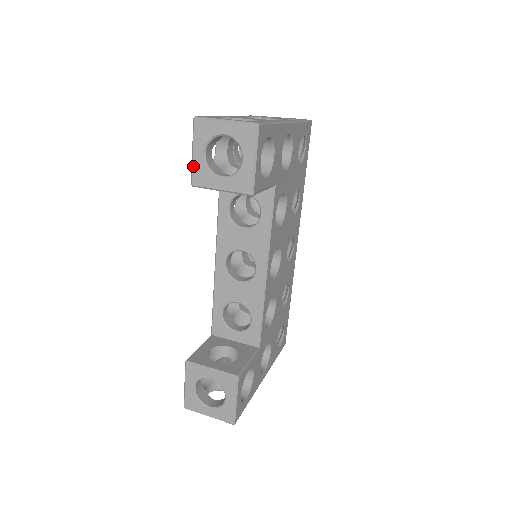
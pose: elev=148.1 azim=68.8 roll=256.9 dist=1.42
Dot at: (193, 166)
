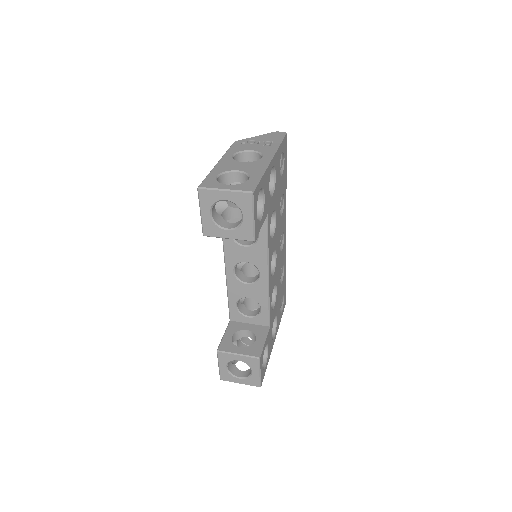
Dot at: (203, 222)
